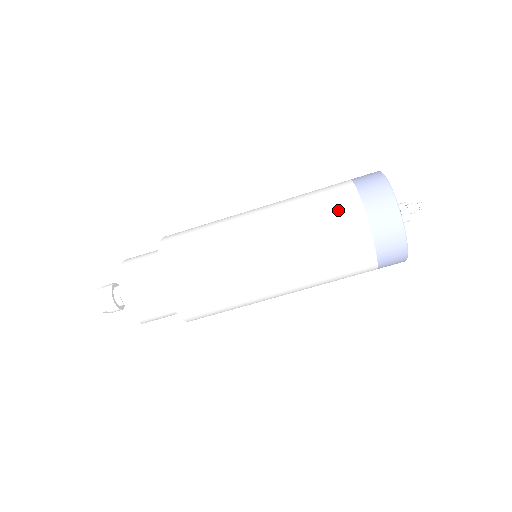
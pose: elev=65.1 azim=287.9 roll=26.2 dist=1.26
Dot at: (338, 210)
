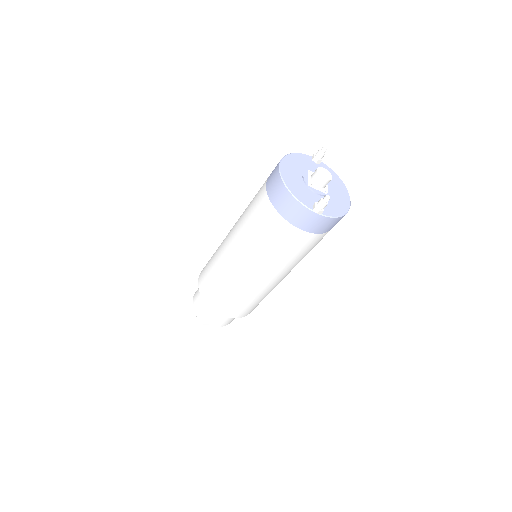
Dot at: (277, 234)
